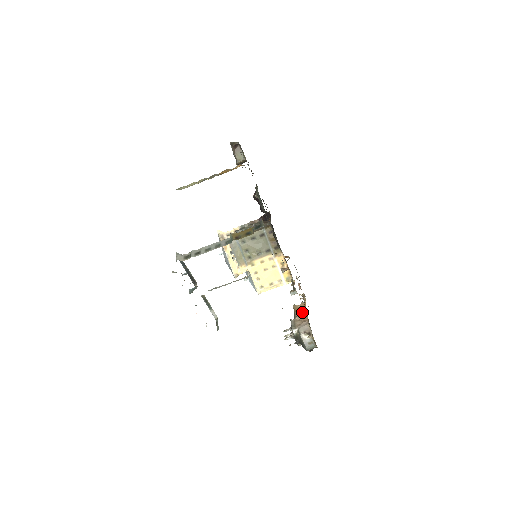
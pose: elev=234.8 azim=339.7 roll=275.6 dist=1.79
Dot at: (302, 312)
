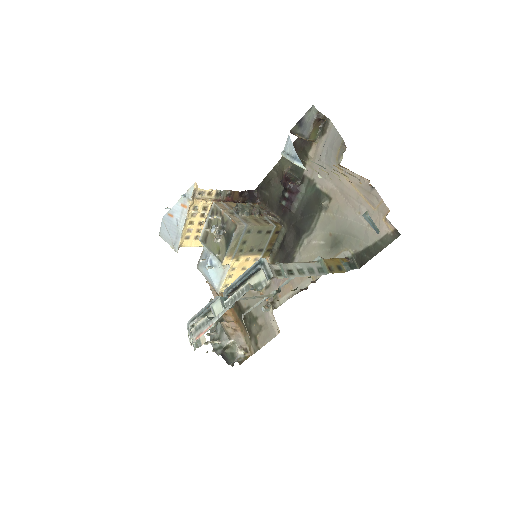
Dot at: (227, 314)
